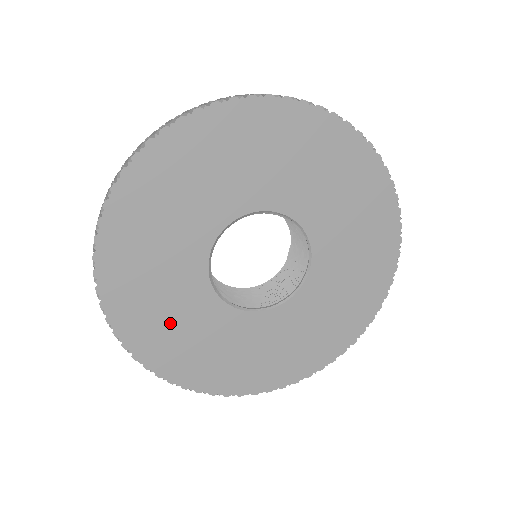
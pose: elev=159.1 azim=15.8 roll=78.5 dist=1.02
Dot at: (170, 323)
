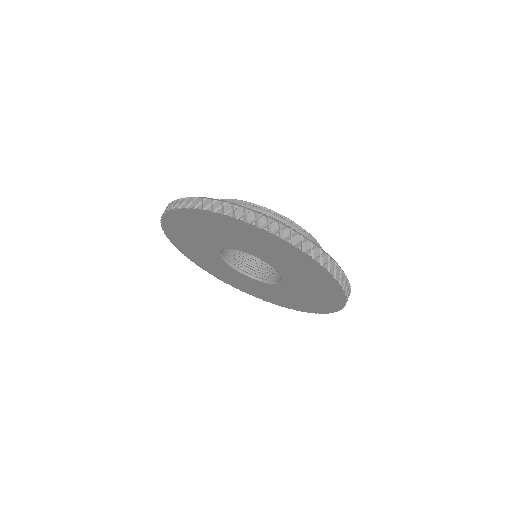
Dot at: (189, 239)
